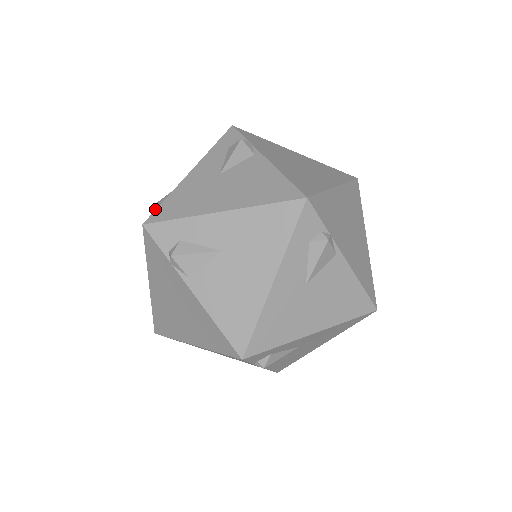
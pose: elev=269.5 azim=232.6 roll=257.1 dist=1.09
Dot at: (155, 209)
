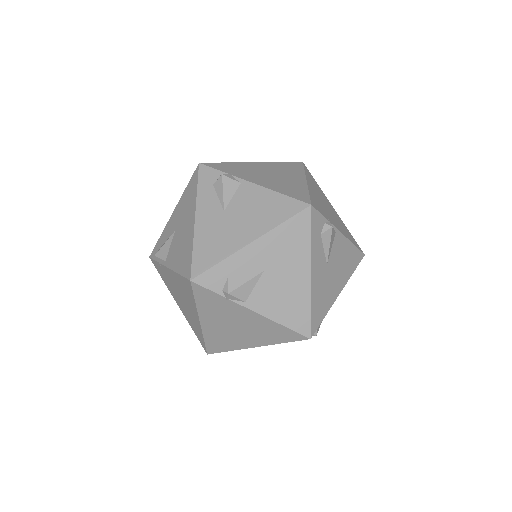
Dot at: occluded
